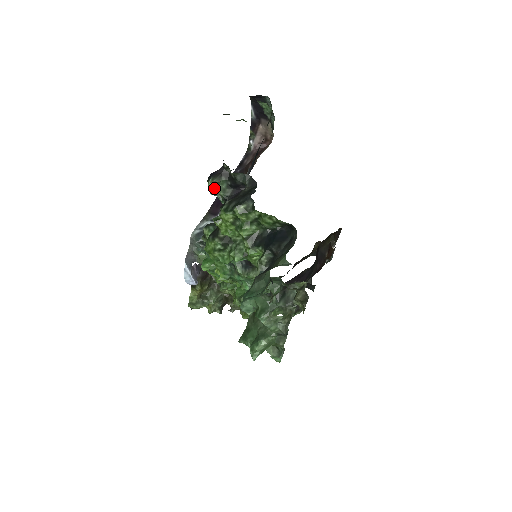
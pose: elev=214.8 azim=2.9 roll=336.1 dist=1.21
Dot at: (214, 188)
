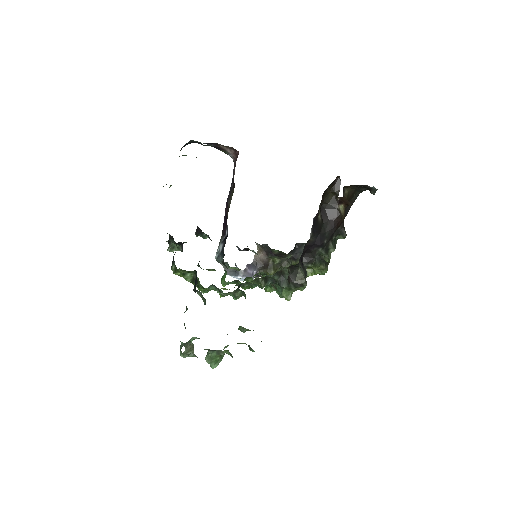
Dot at: (172, 251)
